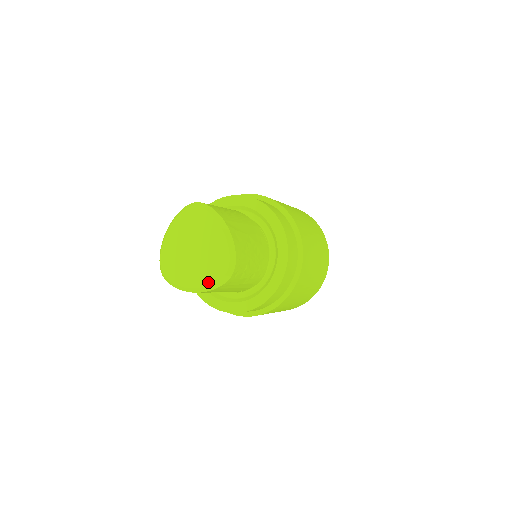
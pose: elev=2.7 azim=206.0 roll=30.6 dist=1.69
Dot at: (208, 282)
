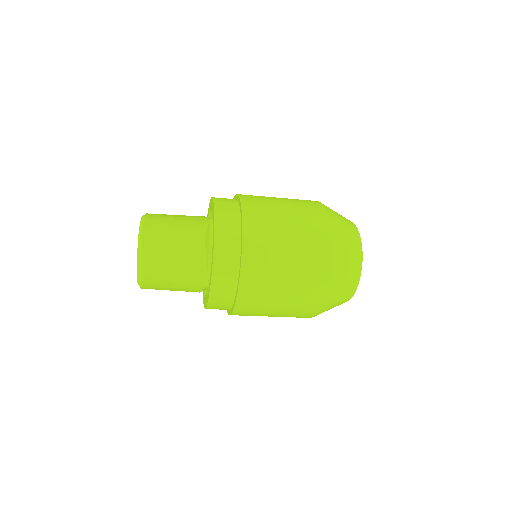
Dot at: (137, 257)
